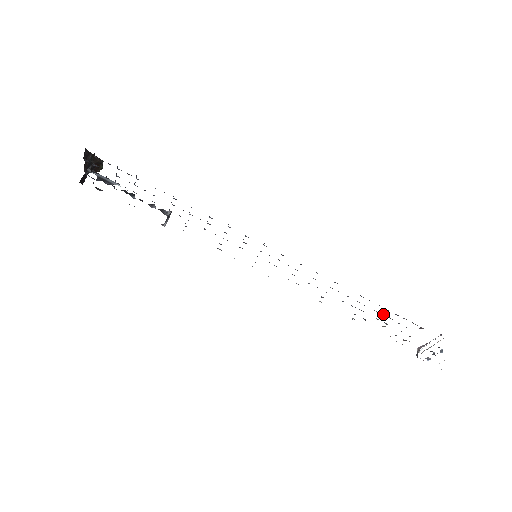
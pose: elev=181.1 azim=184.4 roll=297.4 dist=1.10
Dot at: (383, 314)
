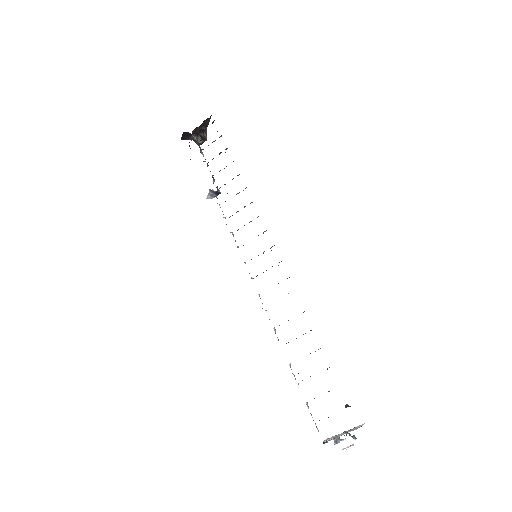
Dot at: occluded
